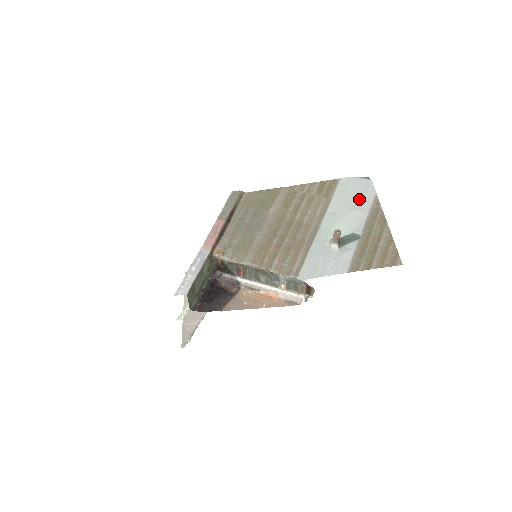
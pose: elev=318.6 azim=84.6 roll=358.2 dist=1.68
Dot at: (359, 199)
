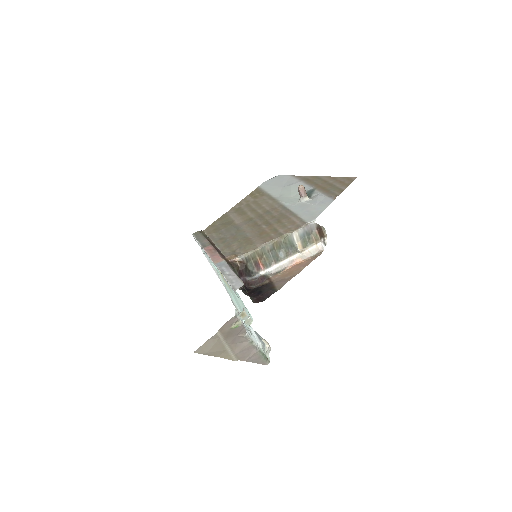
Dot at: (285, 182)
